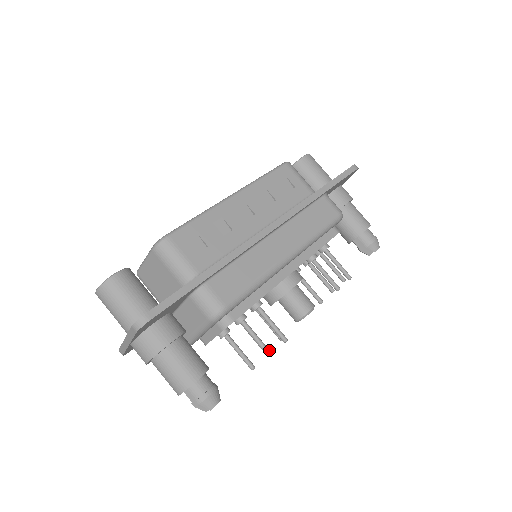
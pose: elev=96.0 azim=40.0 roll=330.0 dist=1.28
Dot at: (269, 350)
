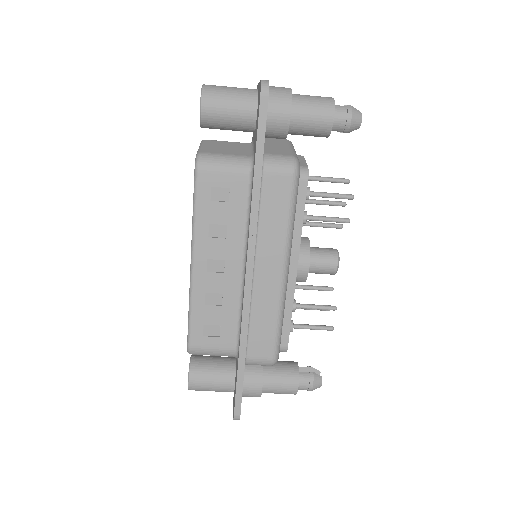
Dot at: (328, 328)
